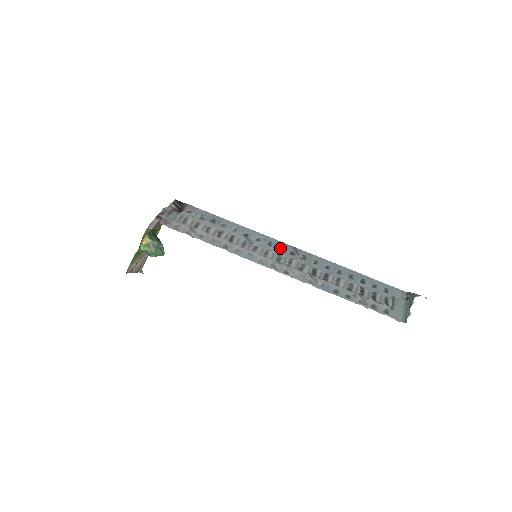
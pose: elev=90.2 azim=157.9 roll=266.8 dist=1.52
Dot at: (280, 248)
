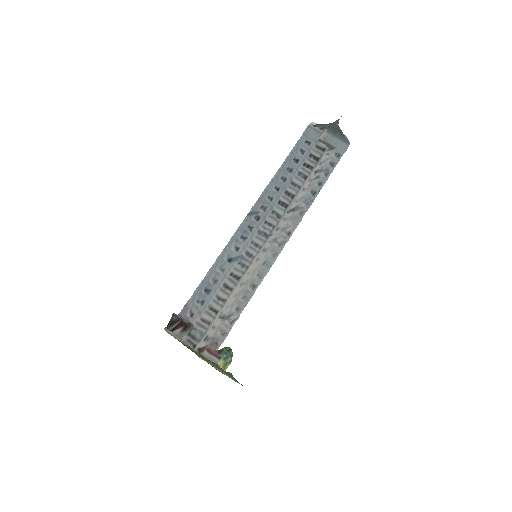
Dot at: (250, 229)
